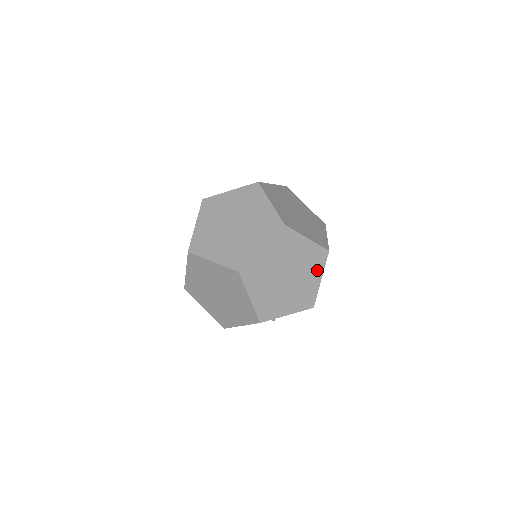
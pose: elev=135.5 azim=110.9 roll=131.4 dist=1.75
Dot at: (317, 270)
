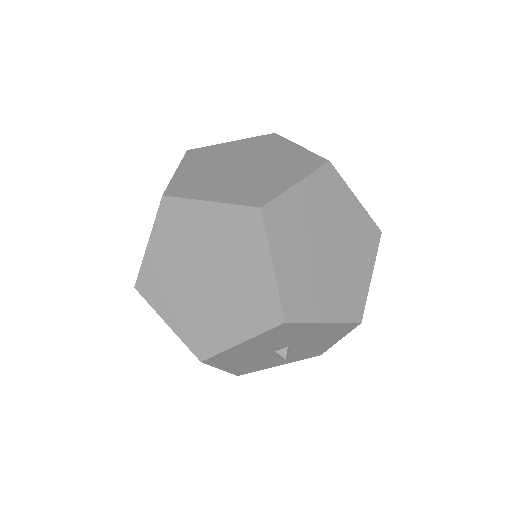
Dot at: (367, 257)
